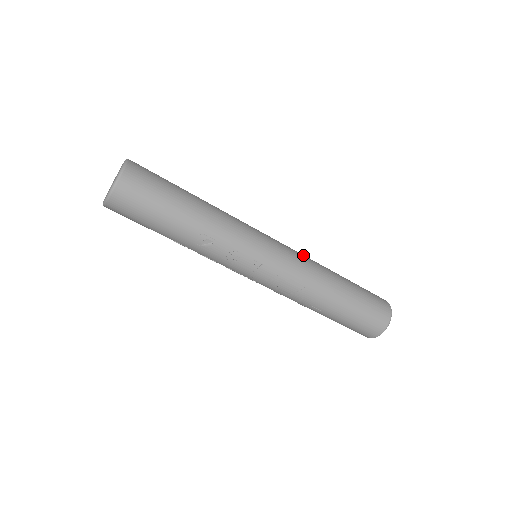
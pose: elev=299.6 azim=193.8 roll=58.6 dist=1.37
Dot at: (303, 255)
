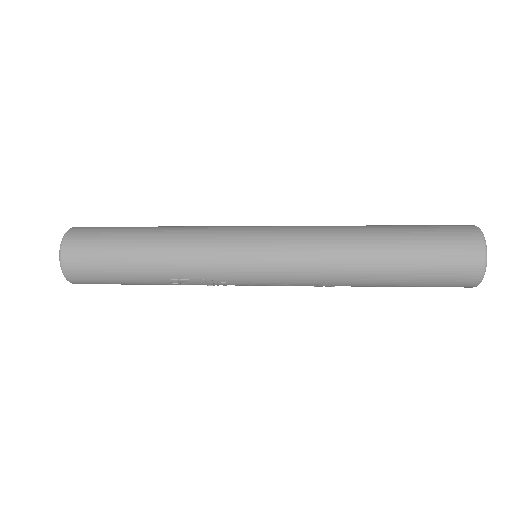
Dot at: (312, 236)
